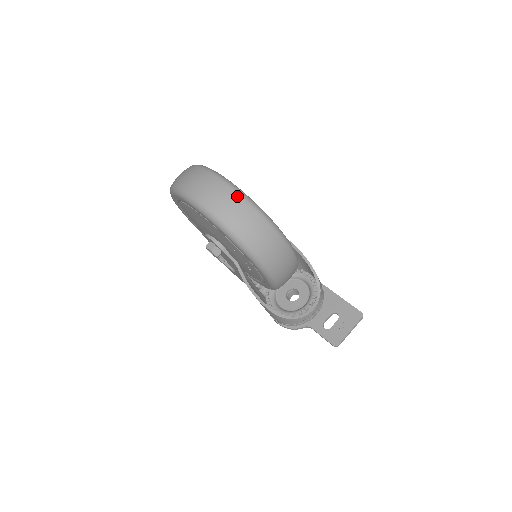
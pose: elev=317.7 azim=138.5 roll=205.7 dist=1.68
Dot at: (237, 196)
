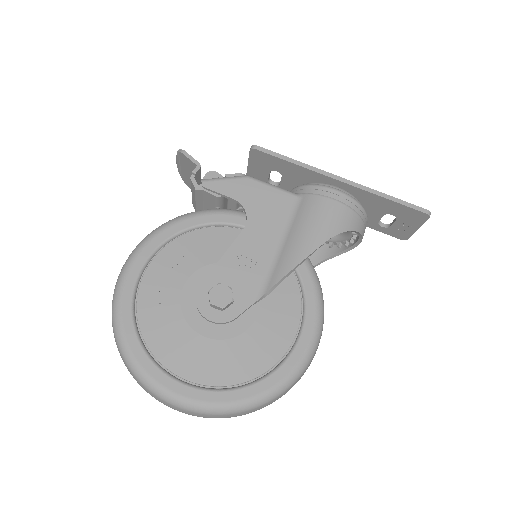
Dot at: (225, 416)
